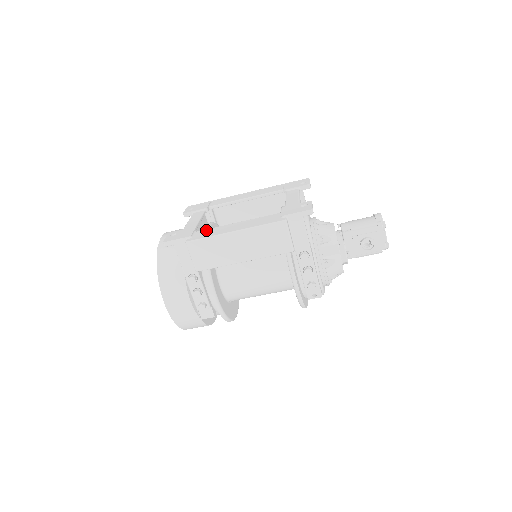
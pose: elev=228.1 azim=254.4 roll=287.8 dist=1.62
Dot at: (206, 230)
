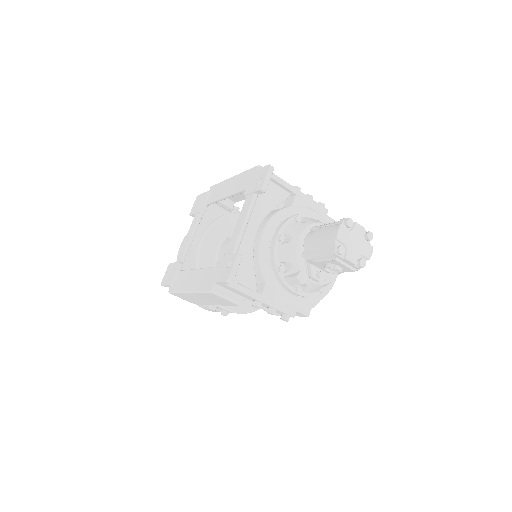
Dot at: (181, 274)
